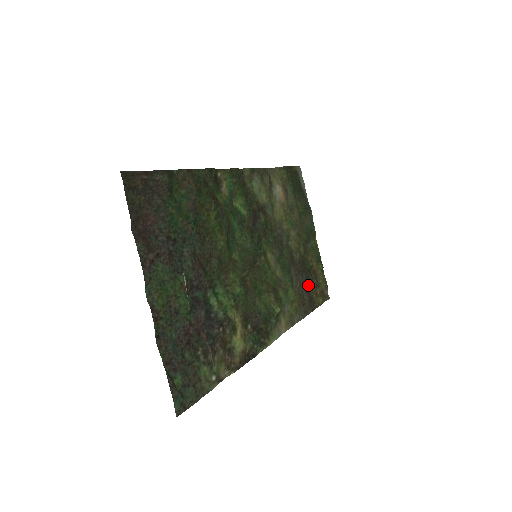
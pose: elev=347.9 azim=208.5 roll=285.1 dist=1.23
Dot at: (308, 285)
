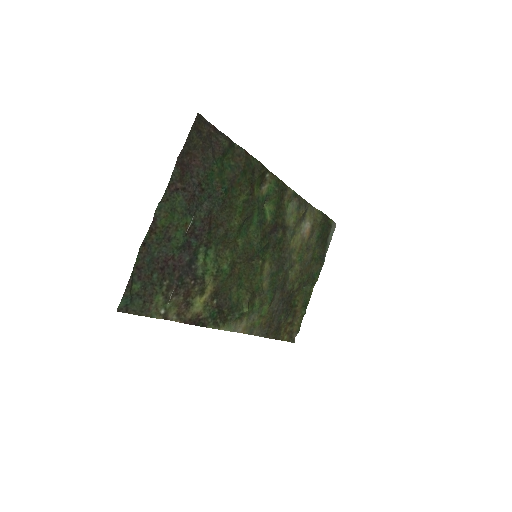
Dot at: (283, 316)
